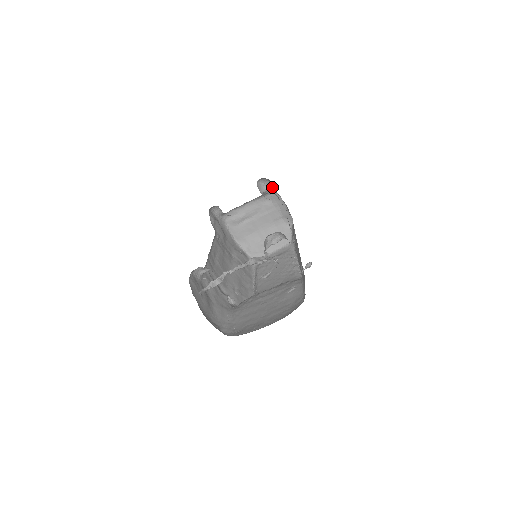
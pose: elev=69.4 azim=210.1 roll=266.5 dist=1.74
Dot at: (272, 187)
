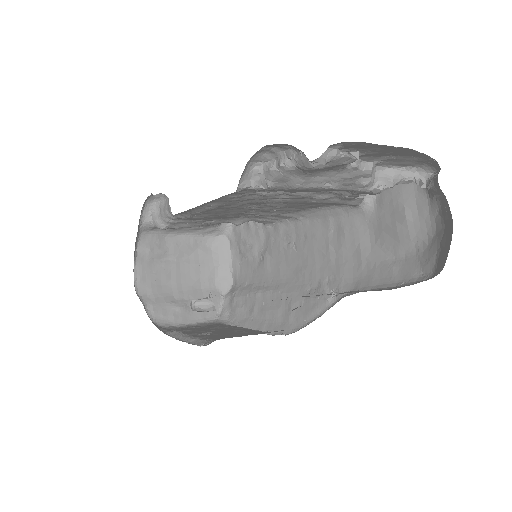
Dot at: (229, 223)
